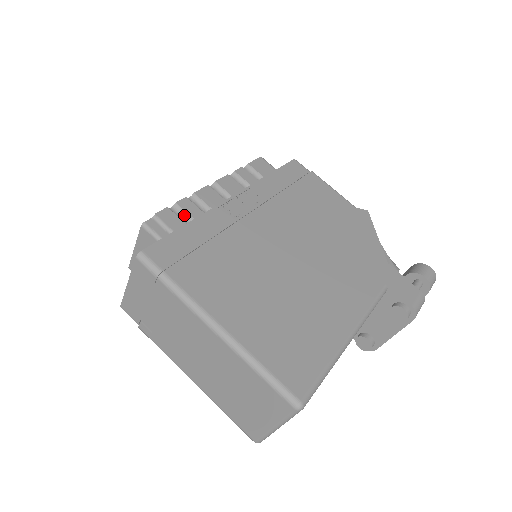
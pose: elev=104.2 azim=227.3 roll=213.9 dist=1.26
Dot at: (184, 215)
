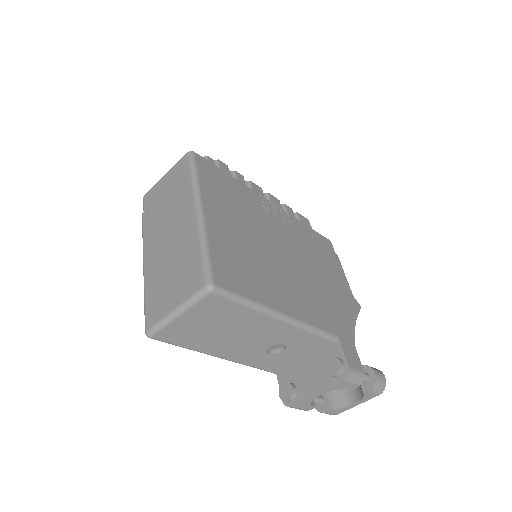
Dot at: occluded
